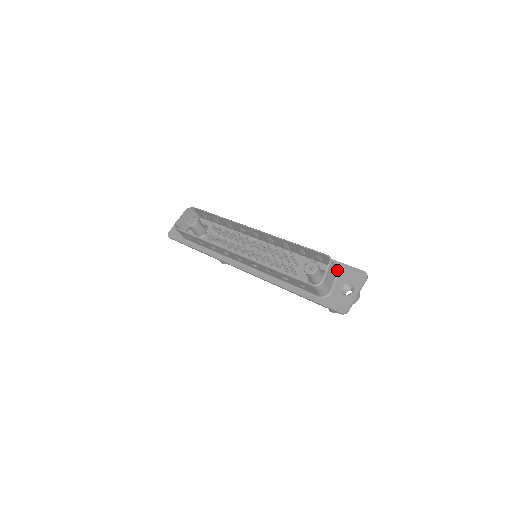
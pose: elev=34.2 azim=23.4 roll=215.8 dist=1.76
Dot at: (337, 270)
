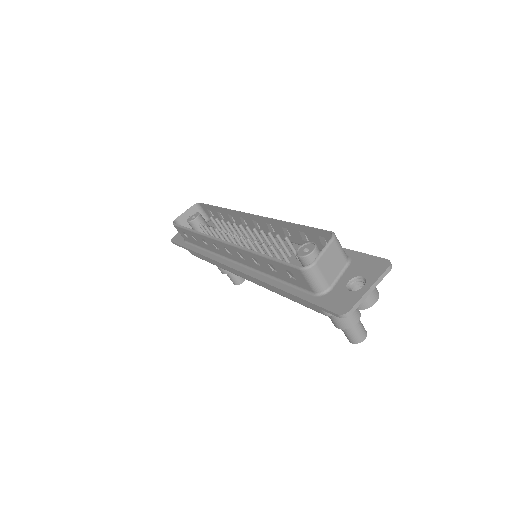
Dot at: (348, 260)
